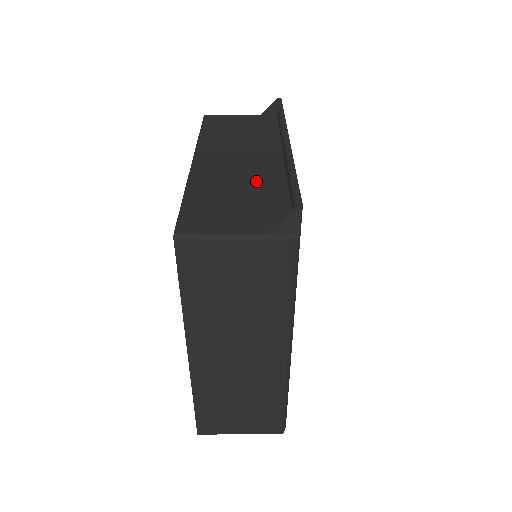
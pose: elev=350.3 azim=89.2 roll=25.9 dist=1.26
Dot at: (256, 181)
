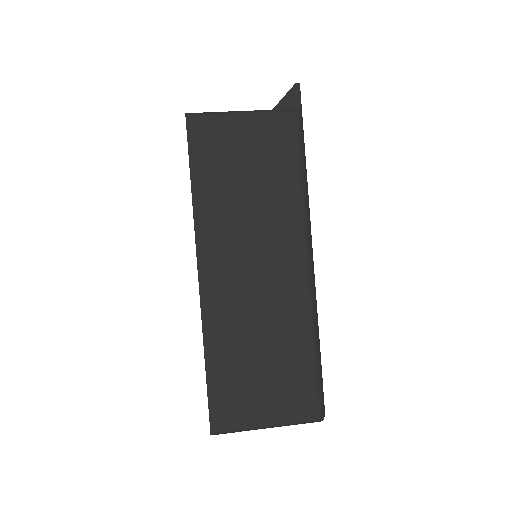
Dot at: occluded
